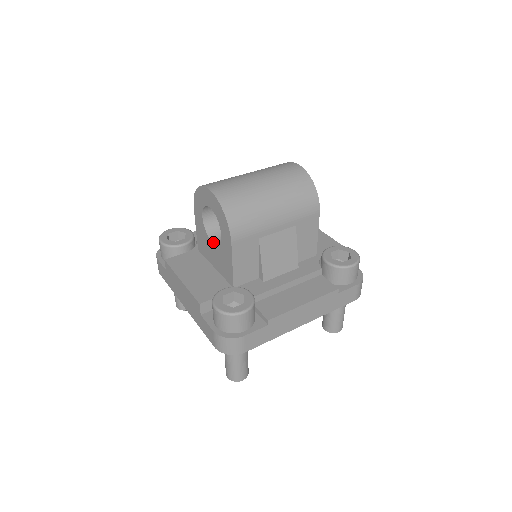
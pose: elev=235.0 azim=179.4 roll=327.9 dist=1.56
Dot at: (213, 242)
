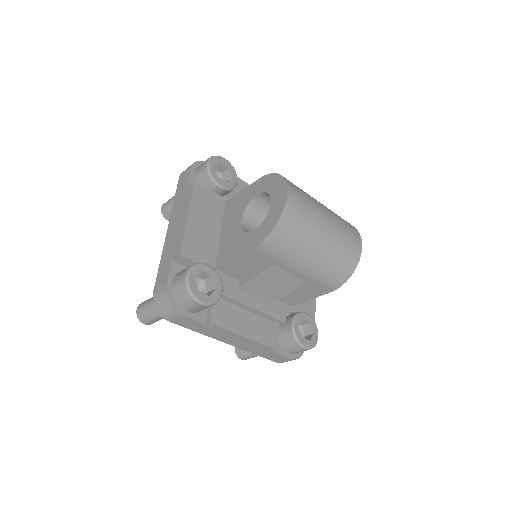
Dot at: (242, 221)
